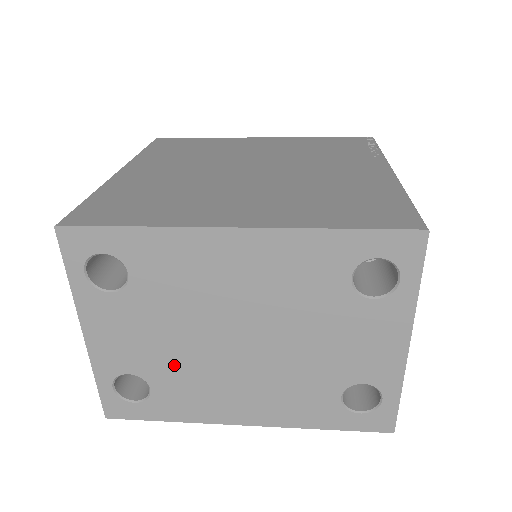
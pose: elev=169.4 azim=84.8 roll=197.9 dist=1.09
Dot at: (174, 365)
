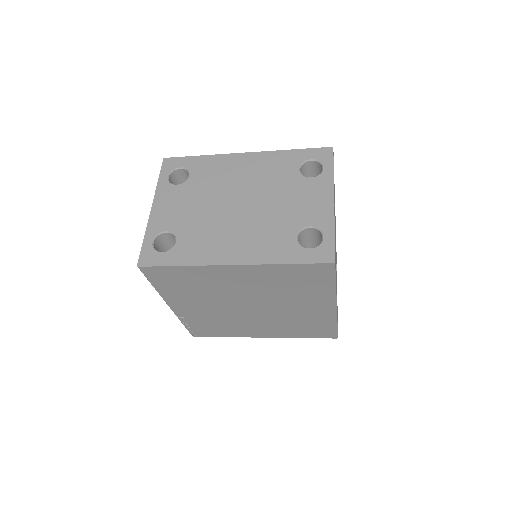
Dot at: (196, 223)
